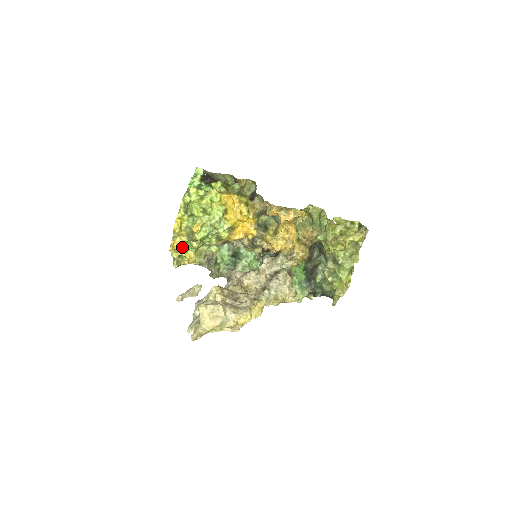
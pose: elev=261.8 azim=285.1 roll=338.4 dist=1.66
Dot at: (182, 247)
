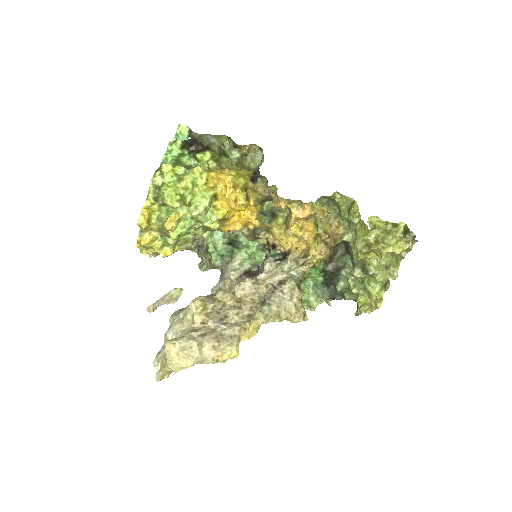
Dot at: (154, 243)
